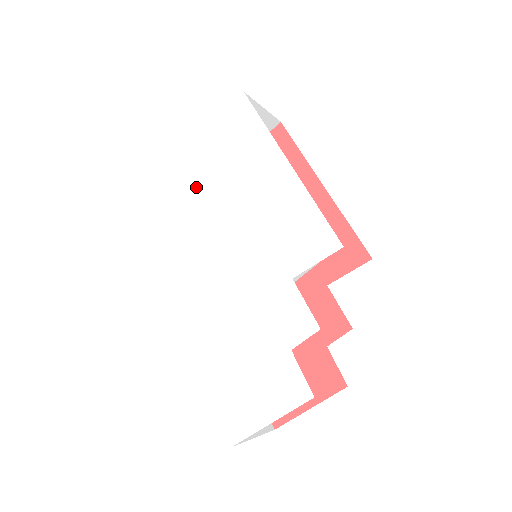
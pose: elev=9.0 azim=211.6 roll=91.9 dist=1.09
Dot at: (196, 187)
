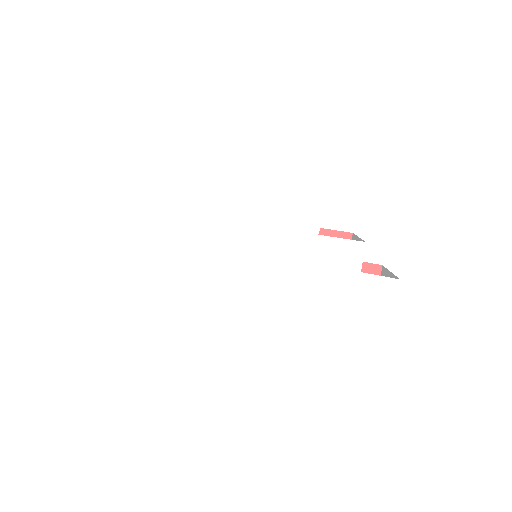
Dot at: (179, 254)
